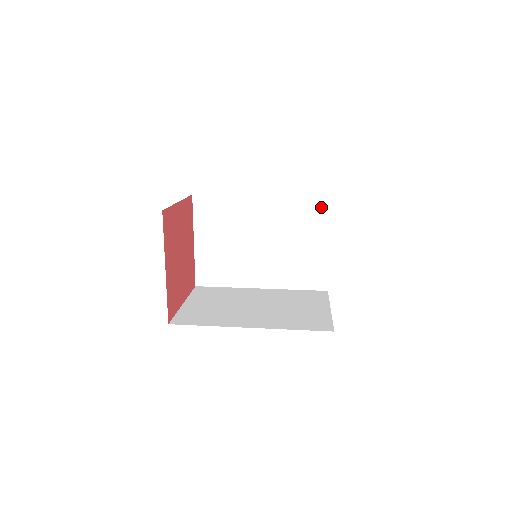
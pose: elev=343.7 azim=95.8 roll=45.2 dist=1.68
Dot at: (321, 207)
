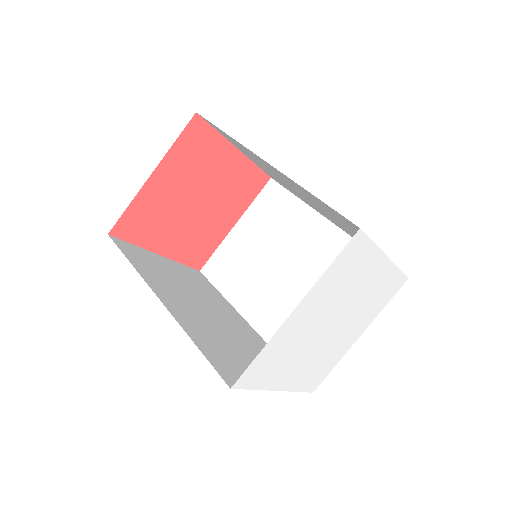
Dot at: occluded
